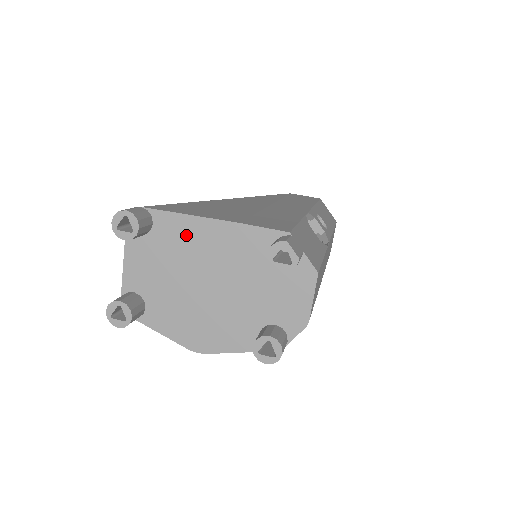
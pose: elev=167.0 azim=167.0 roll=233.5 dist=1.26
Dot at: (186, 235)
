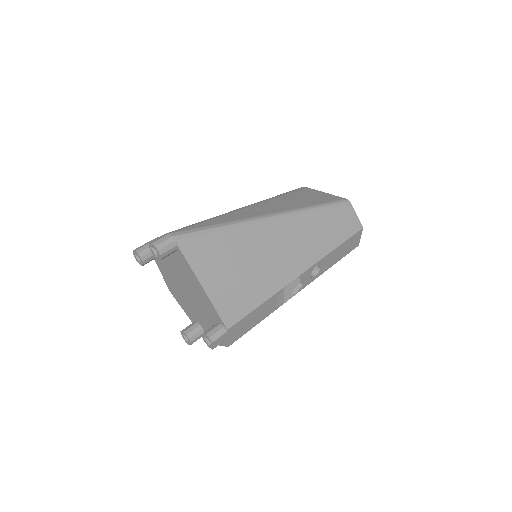
Dot at: (188, 272)
